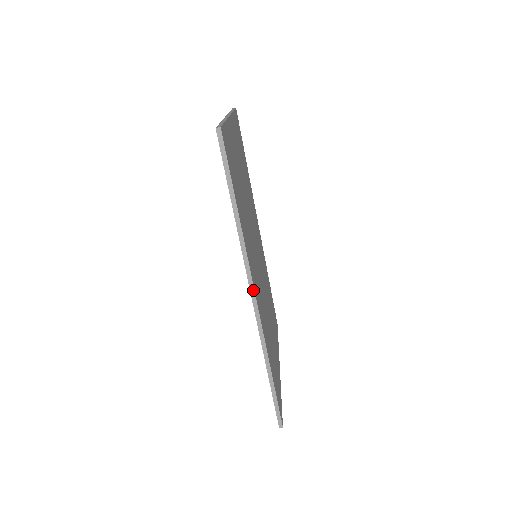
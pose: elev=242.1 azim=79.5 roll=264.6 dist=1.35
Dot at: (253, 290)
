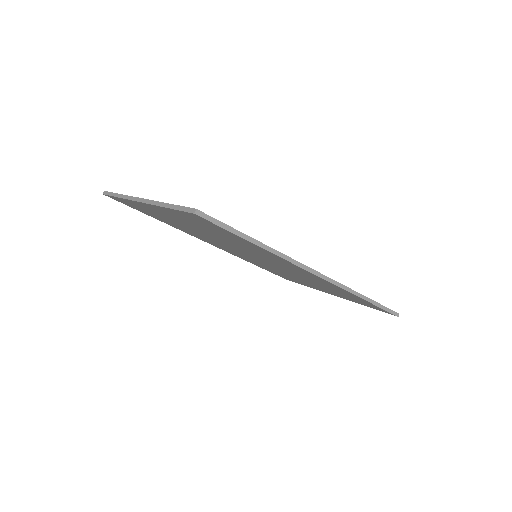
Dot at: (314, 271)
